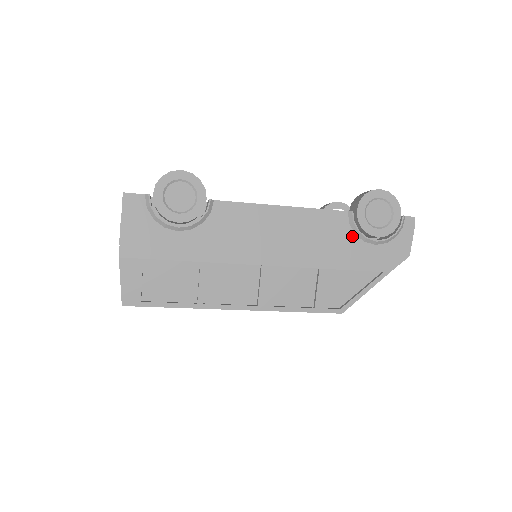
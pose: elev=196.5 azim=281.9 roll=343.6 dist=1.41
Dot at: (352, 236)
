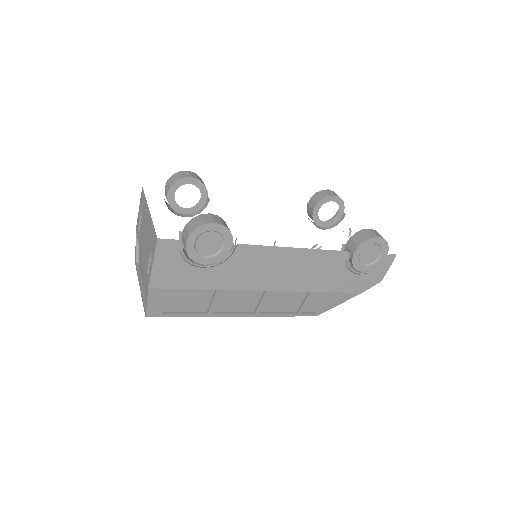
Dot at: (343, 269)
